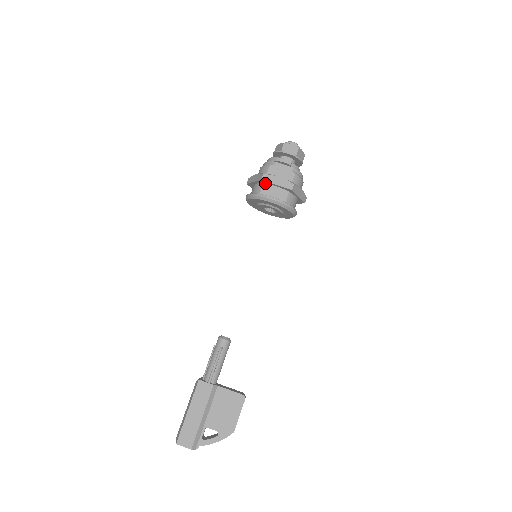
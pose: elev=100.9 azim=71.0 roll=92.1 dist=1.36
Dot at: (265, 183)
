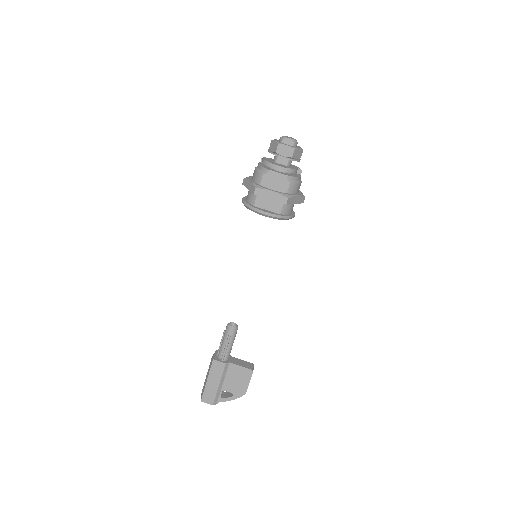
Dot at: (259, 194)
